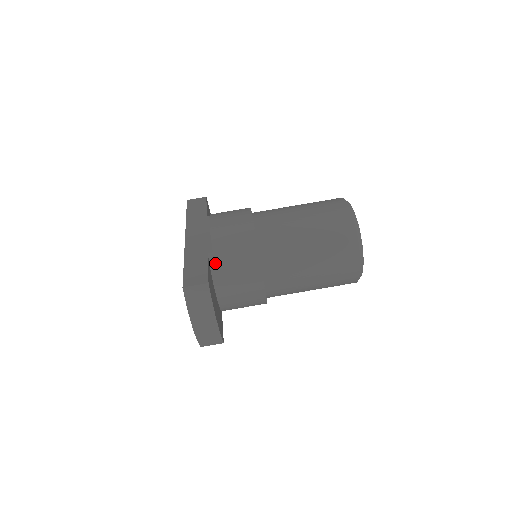
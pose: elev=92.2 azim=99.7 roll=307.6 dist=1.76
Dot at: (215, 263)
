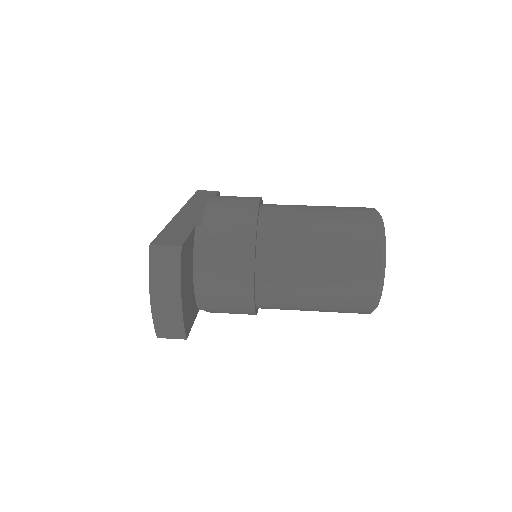
Dot at: (201, 238)
